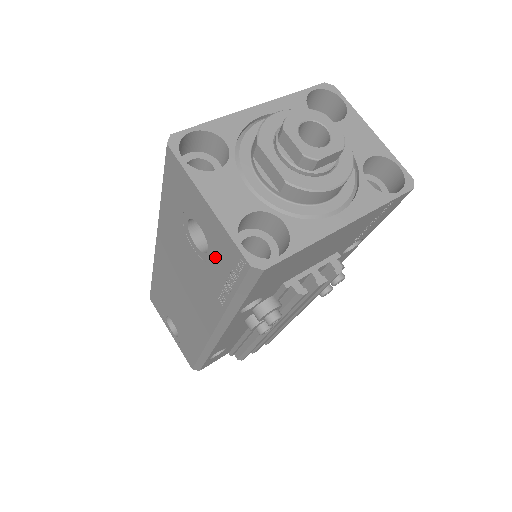
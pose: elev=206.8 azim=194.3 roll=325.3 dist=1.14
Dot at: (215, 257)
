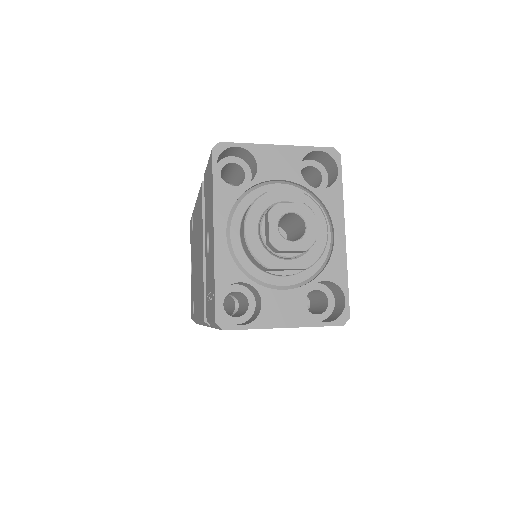
Dot at: occluded
